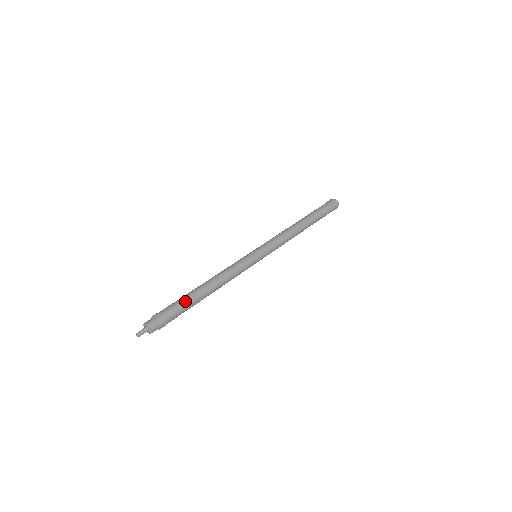
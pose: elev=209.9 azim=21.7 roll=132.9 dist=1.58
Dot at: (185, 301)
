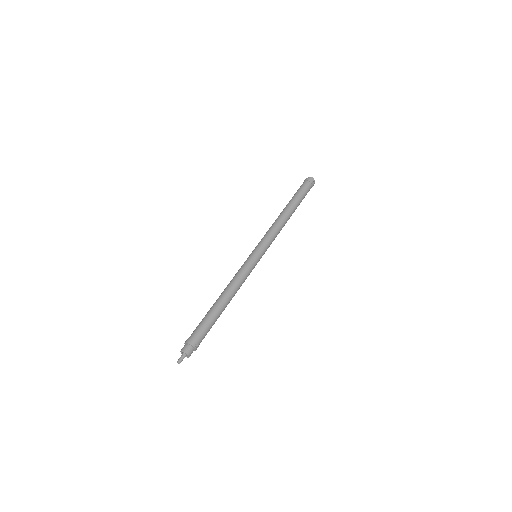
Dot at: (205, 318)
